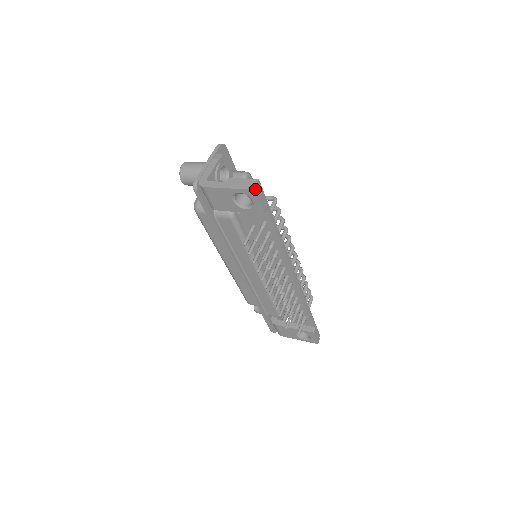
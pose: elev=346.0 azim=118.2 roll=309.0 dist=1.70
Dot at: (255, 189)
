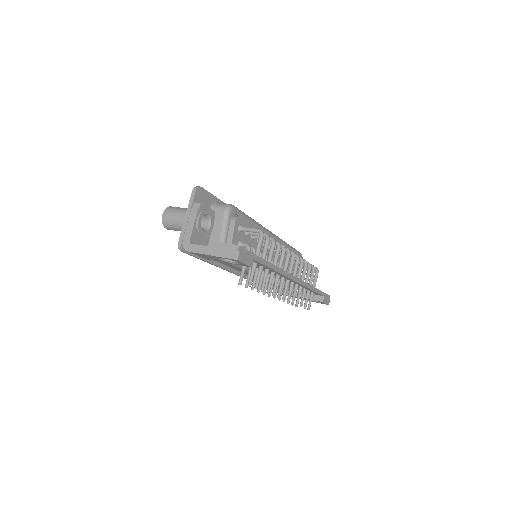
Dot at: (237, 259)
